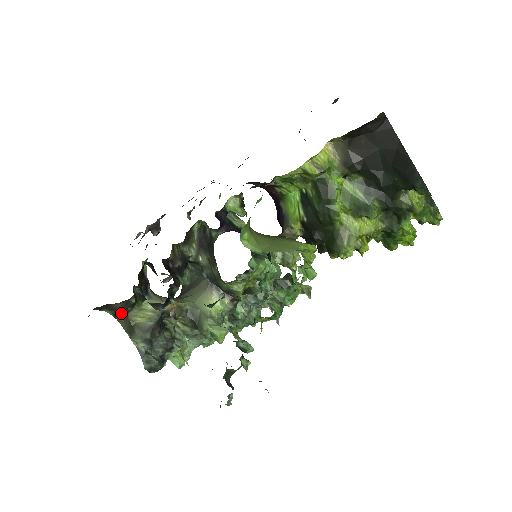
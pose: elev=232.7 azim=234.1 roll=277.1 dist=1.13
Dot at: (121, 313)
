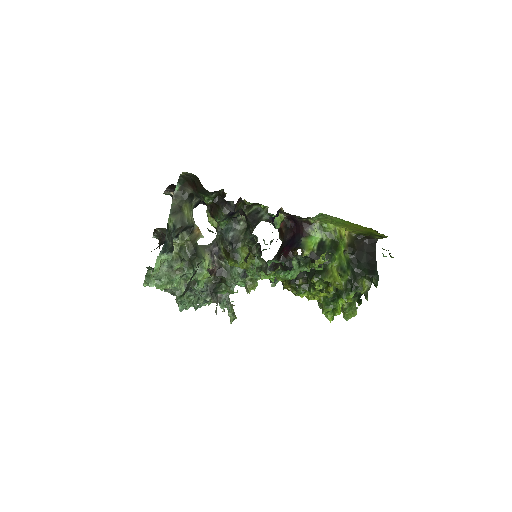
Dot at: (182, 197)
